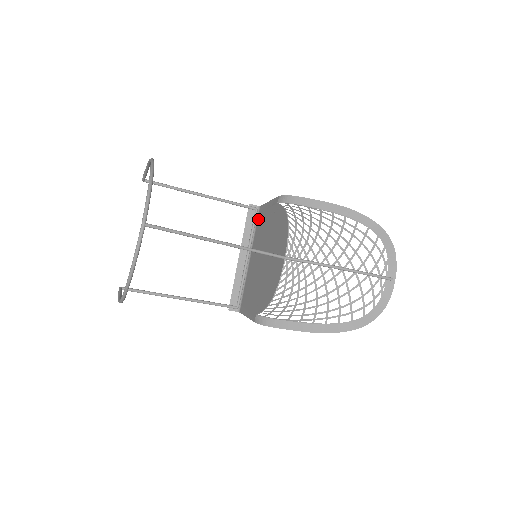
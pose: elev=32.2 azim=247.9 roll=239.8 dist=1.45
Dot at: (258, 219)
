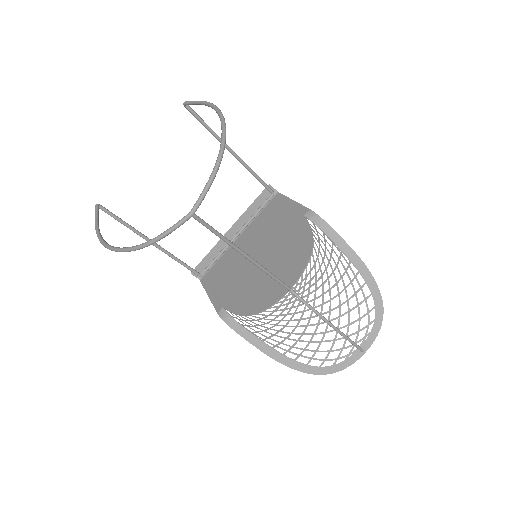
Dot at: (269, 204)
